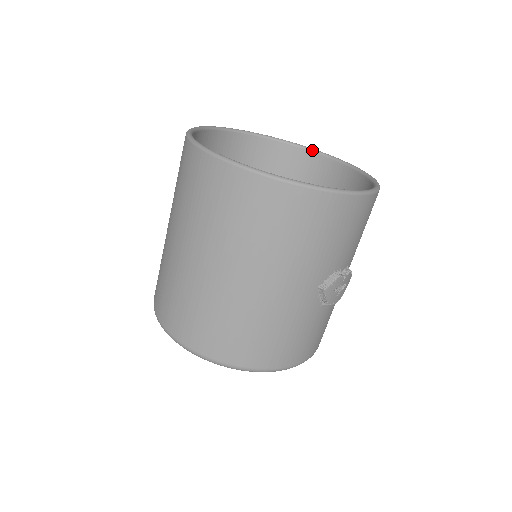
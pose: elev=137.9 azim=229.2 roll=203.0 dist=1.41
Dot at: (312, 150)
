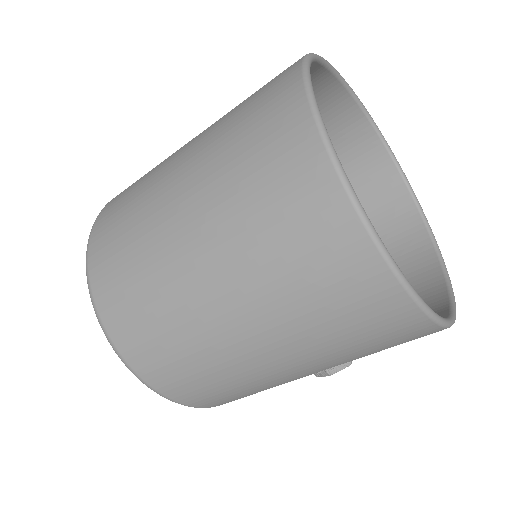
Dot at: (389, 149)
